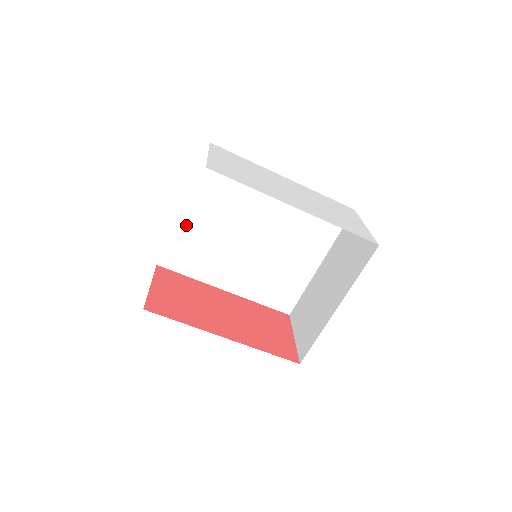
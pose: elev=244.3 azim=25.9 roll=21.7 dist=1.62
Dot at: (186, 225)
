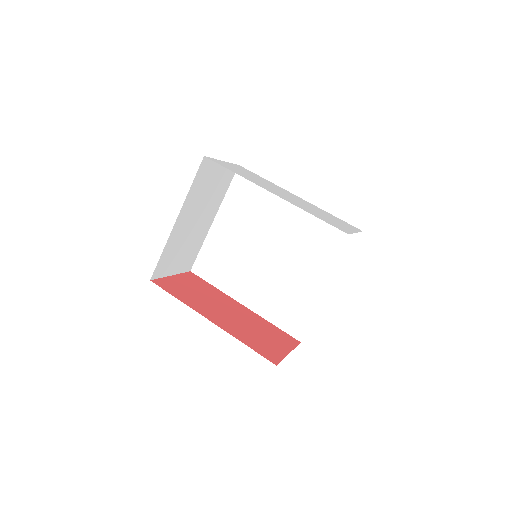
Dot at: (216, 236)
